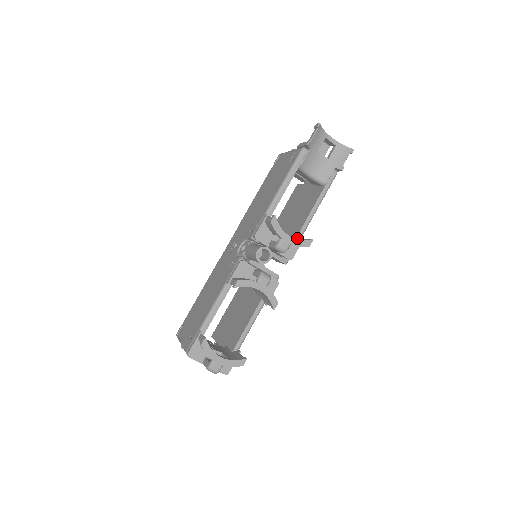
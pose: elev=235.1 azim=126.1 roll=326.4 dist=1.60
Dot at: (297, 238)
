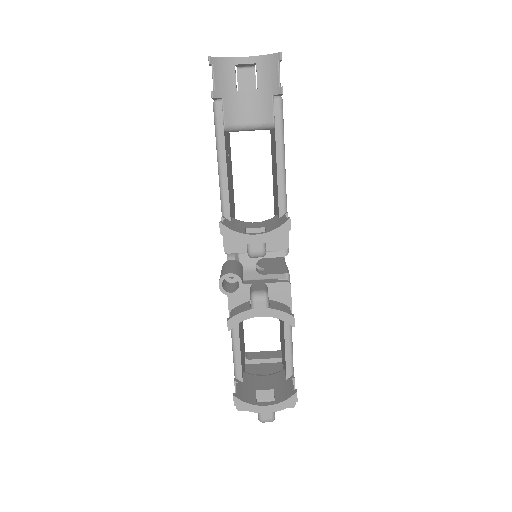
Dot at: (279, 218)
